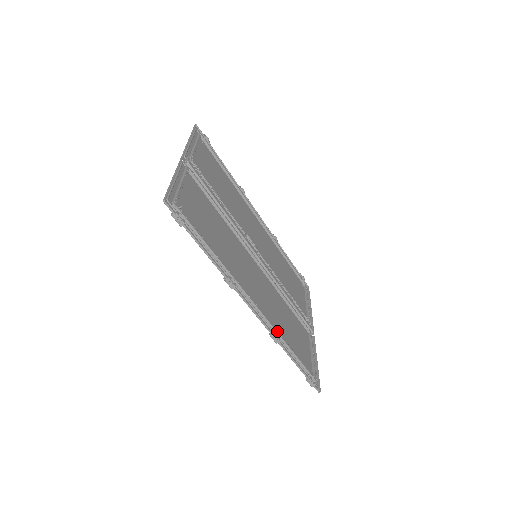
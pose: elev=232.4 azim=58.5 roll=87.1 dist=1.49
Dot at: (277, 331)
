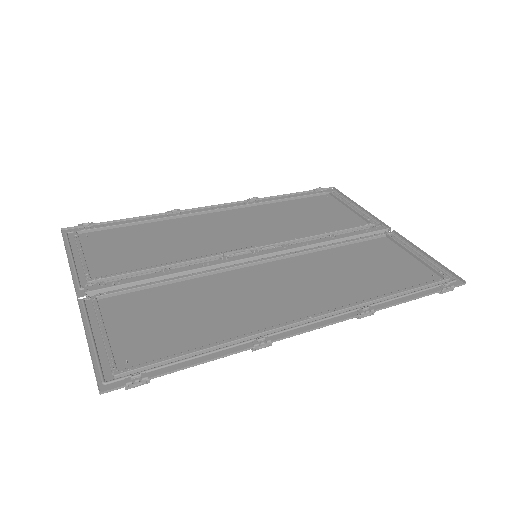
Dot at: (359, 303)
